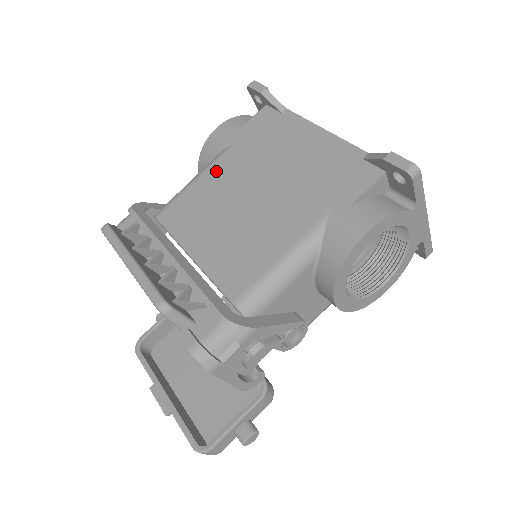
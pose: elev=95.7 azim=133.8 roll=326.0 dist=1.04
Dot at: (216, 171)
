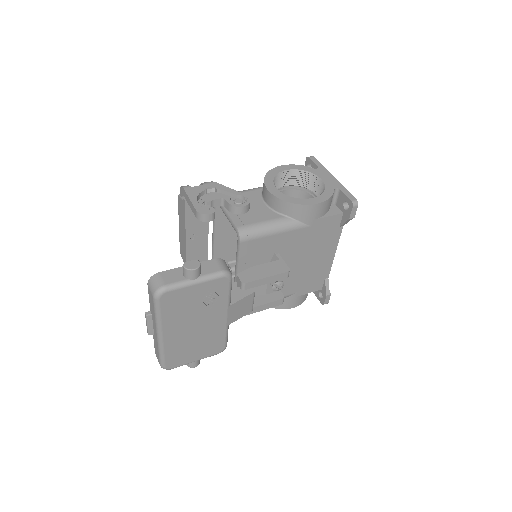
Dot at: occluded
